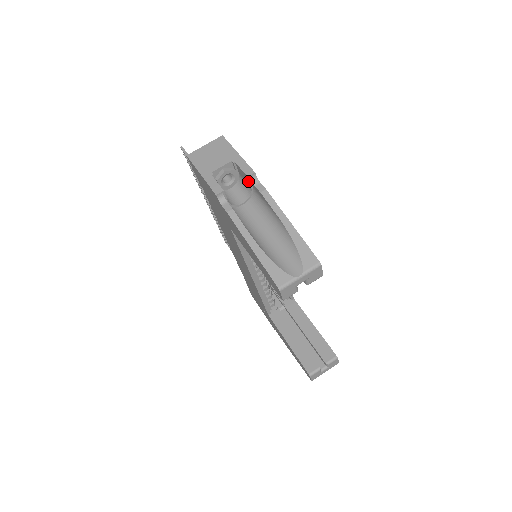
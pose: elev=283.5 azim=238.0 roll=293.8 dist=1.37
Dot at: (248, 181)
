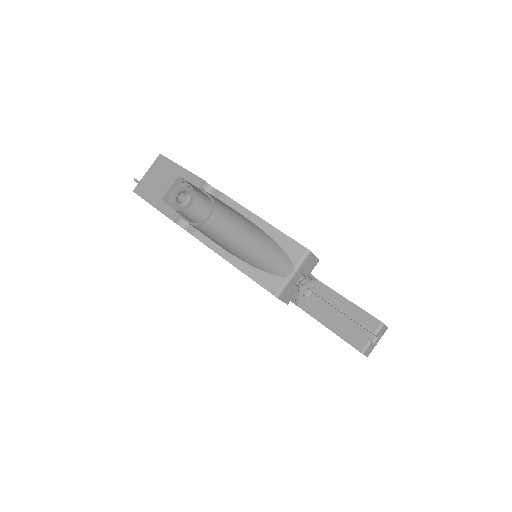
Dot at: (202, 192)
